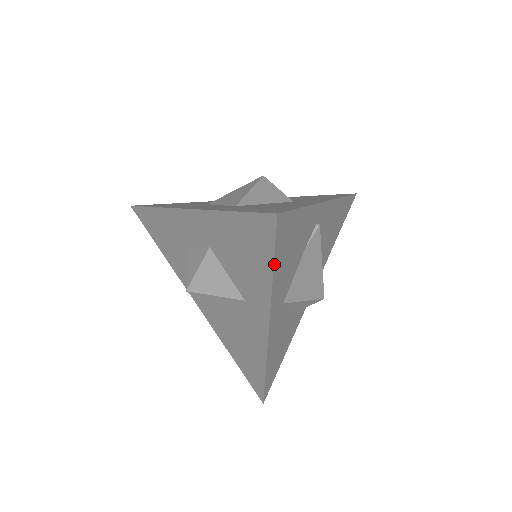
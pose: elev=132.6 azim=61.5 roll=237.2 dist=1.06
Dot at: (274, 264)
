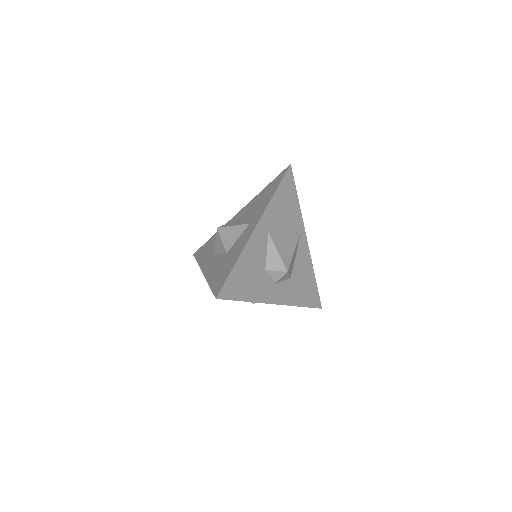
Dot at: (279, 186)
